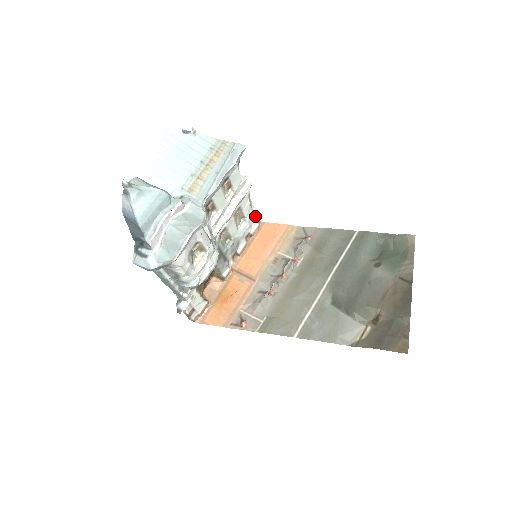
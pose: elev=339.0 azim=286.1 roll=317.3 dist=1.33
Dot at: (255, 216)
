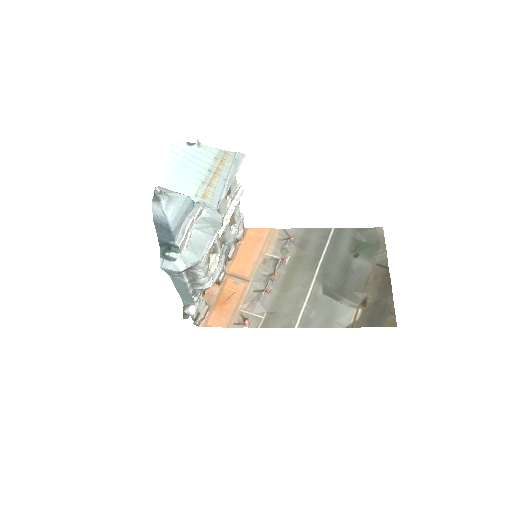
Dot at: (241, 222)
